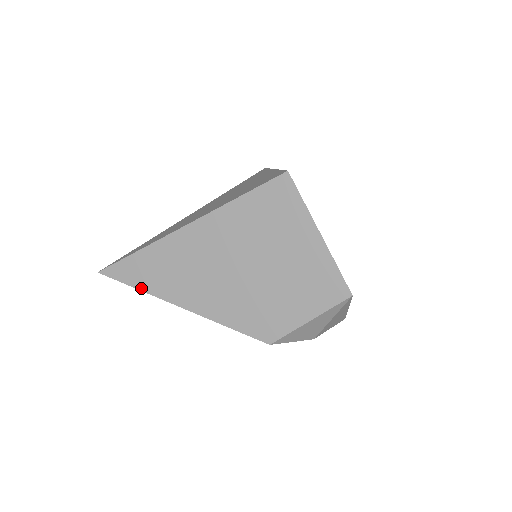
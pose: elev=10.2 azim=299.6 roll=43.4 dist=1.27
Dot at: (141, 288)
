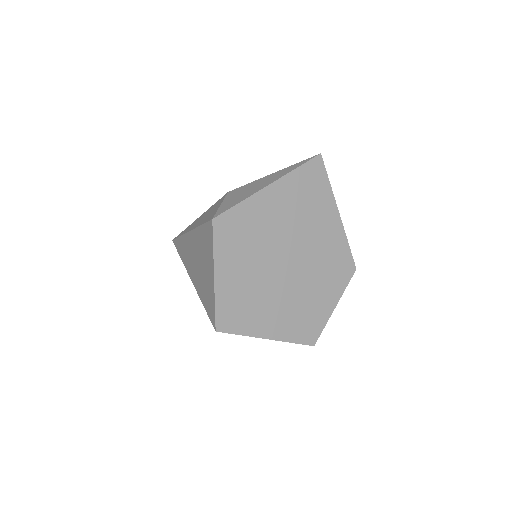
Dot at: occluded
